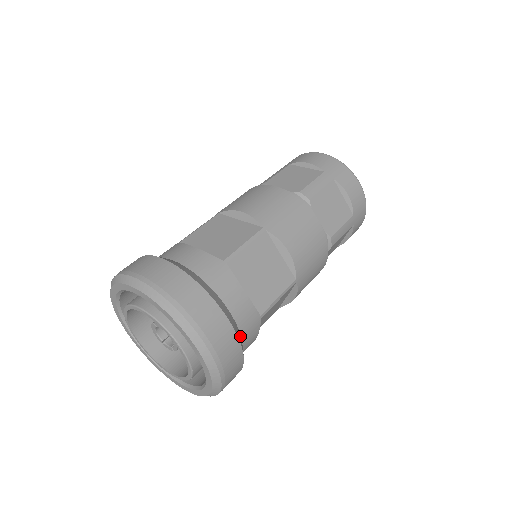
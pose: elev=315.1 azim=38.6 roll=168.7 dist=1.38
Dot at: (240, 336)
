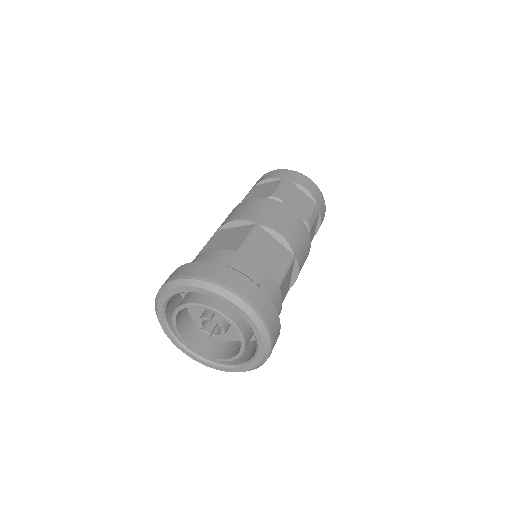
Dot at: occluded
